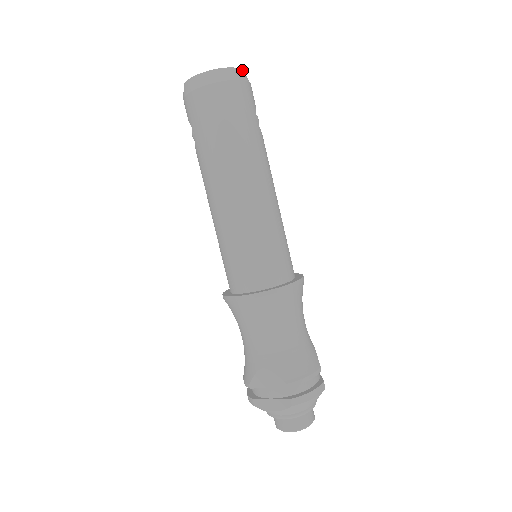
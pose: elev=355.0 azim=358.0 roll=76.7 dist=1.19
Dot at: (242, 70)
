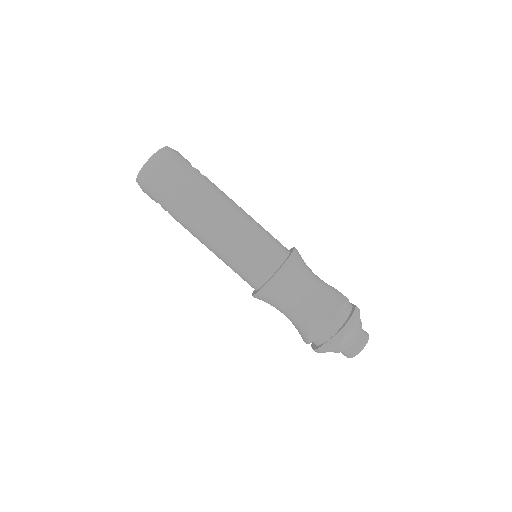
Dot at: (166, 147)
